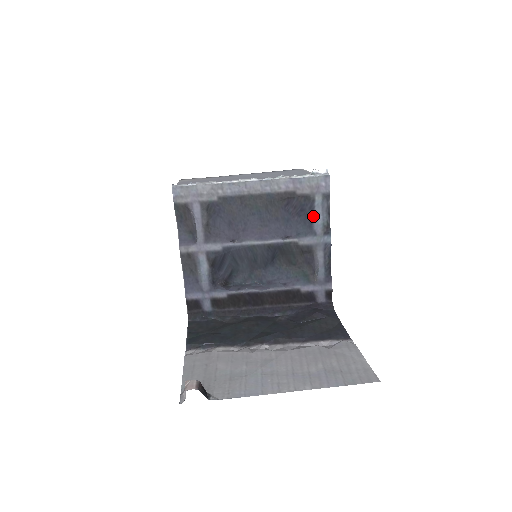
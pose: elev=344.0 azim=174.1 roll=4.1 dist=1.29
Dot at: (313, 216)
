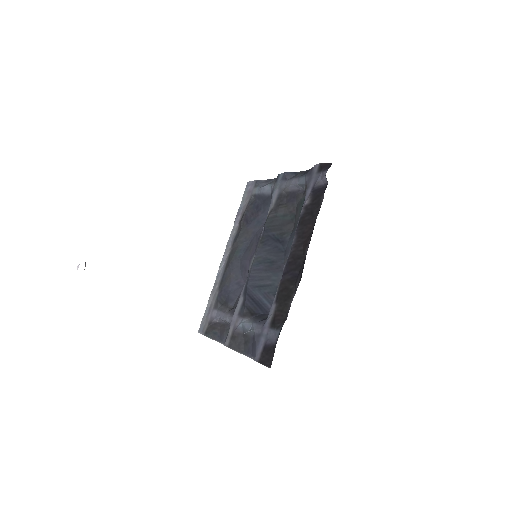
Dot at: (264, 195)
